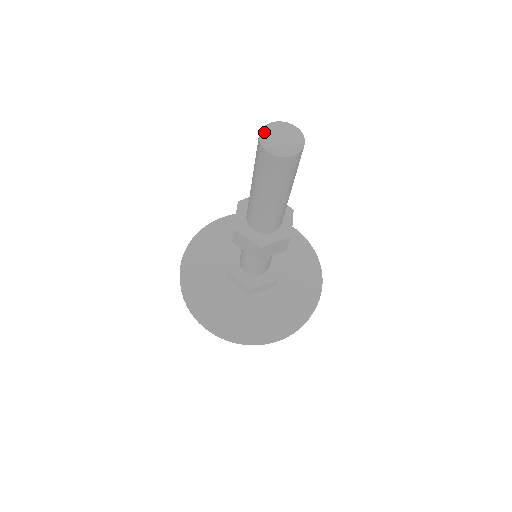
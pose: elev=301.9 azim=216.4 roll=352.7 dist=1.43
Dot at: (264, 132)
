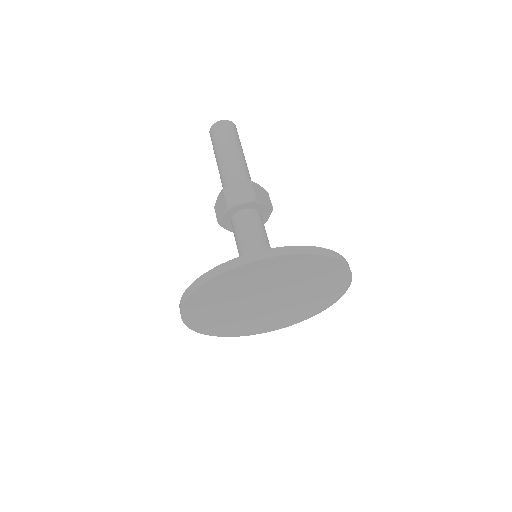
Dot at: occluded
